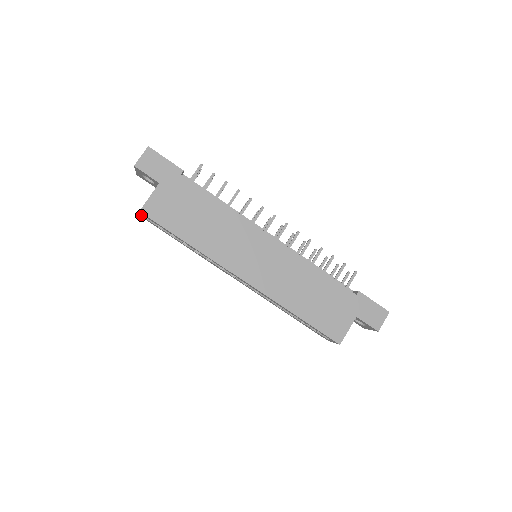
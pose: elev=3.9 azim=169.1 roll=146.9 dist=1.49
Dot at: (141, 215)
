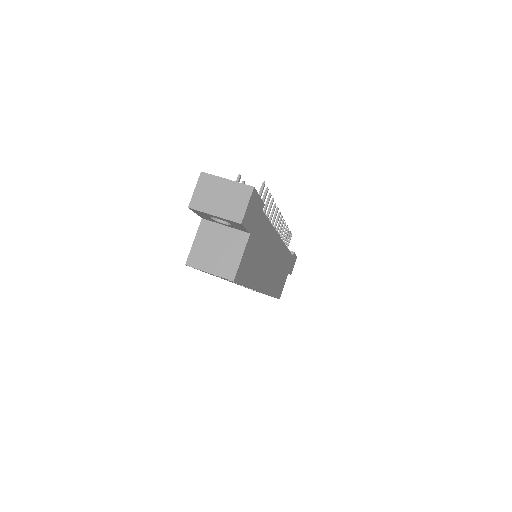
Dot at: occluded
